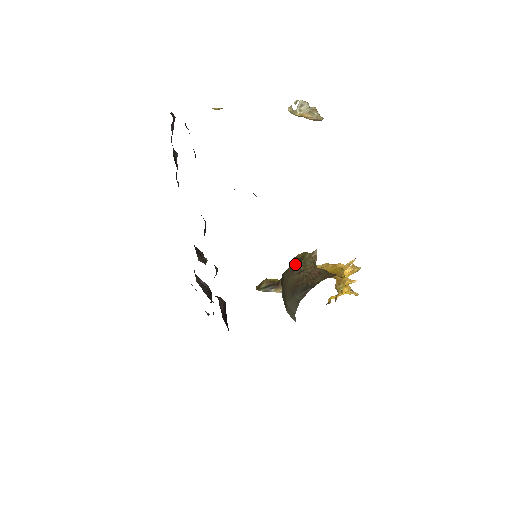
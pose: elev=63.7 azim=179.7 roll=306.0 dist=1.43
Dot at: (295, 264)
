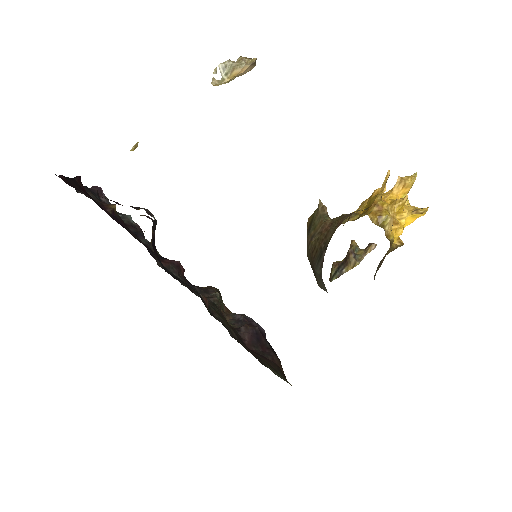
Dot at: occluded
